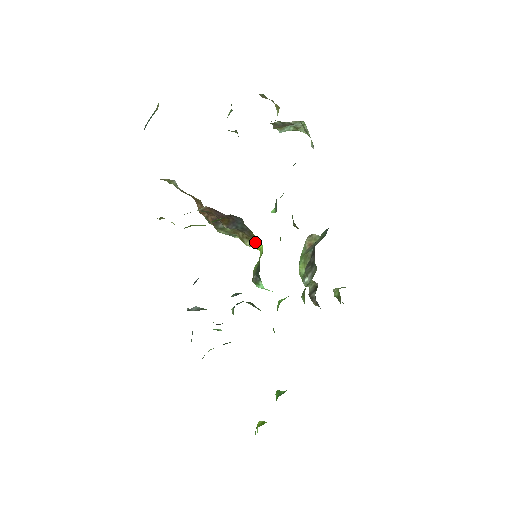
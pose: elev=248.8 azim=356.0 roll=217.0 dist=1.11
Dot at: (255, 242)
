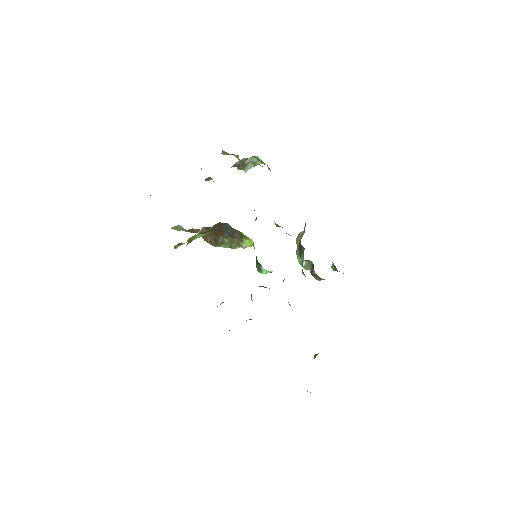
Dot at: (247, 241)
